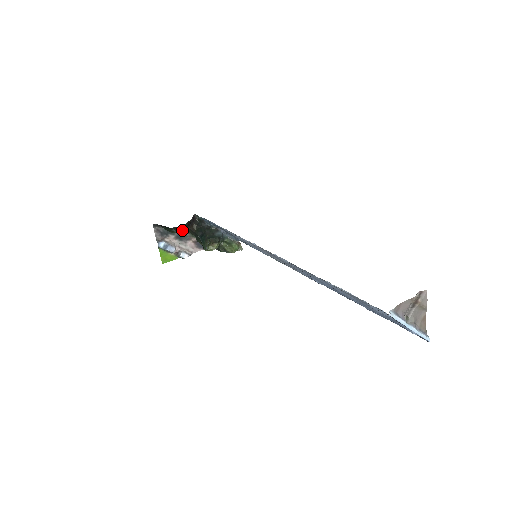
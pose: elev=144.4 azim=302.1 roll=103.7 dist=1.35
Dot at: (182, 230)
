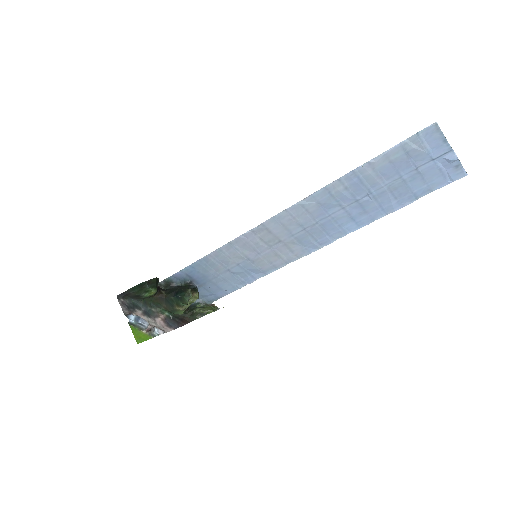
Dot at: (155, 287)
